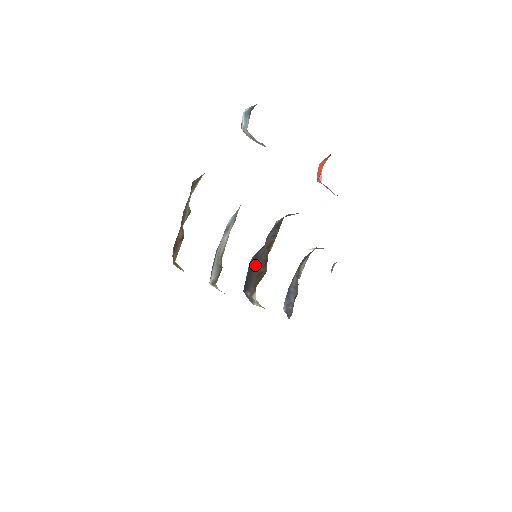
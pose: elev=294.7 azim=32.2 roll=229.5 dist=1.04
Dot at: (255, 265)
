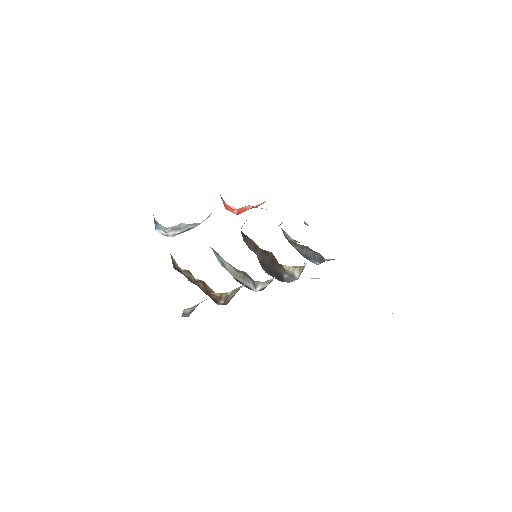
Dot at: (267, 266)
